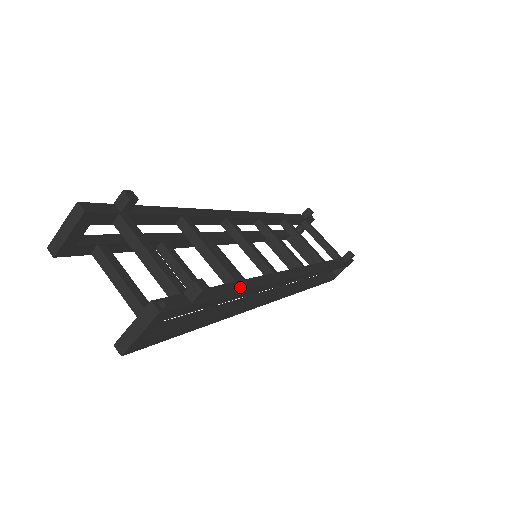
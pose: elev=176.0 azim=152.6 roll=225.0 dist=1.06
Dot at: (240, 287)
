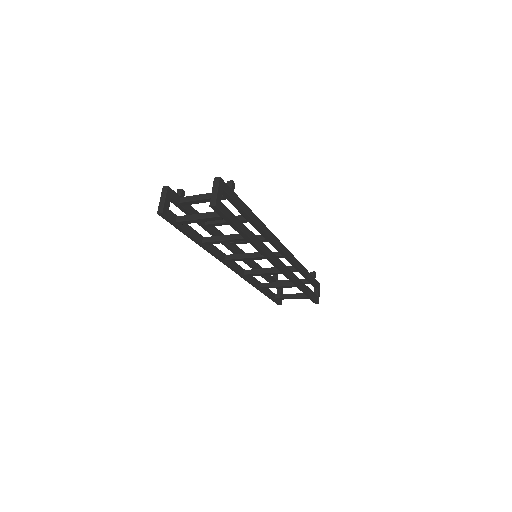
Dot at: (251, 212)
